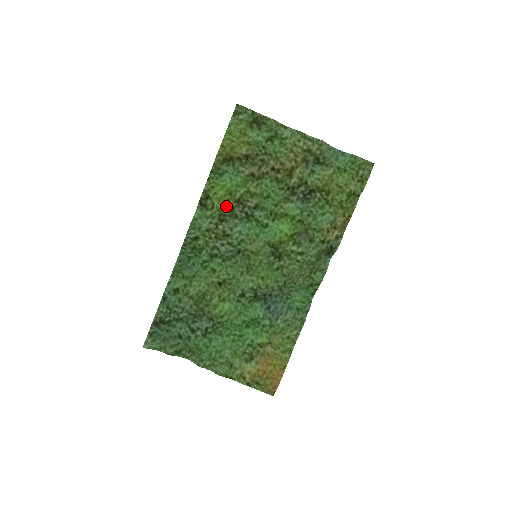
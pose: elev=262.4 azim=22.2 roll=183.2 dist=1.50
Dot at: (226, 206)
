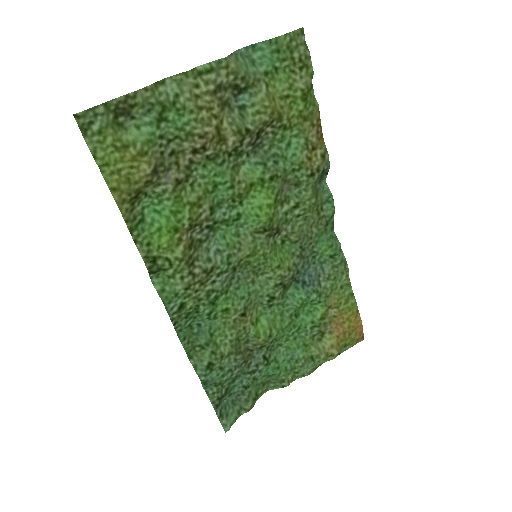
Dot at: (184, 247)
